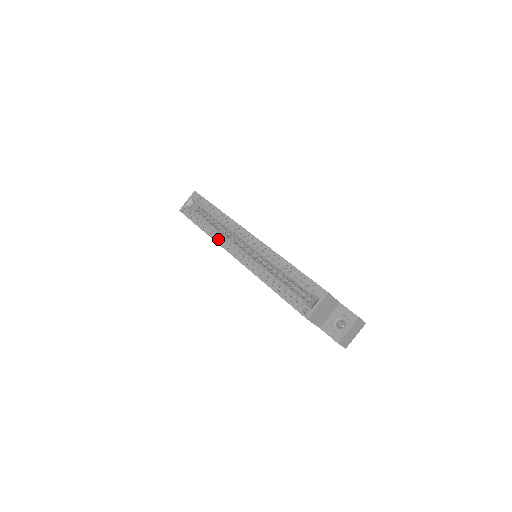
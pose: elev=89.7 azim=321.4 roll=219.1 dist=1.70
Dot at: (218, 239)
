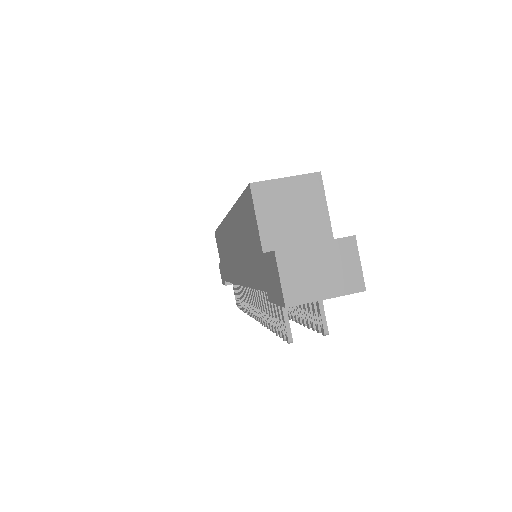
Dot at: occluded
